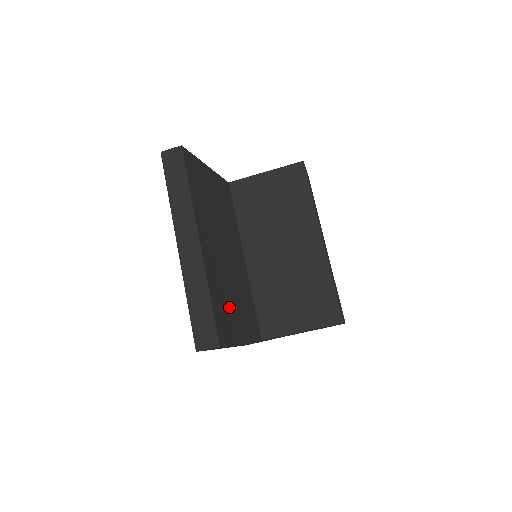
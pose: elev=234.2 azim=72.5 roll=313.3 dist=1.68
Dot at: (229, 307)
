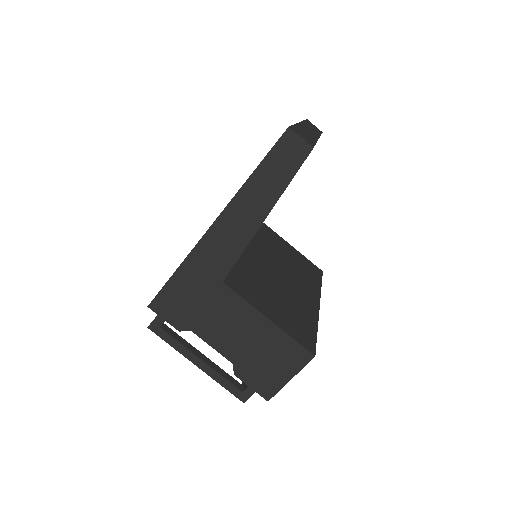
Dot at: occluded
